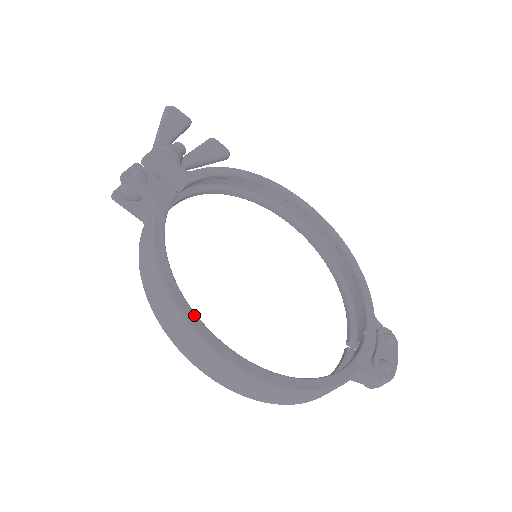
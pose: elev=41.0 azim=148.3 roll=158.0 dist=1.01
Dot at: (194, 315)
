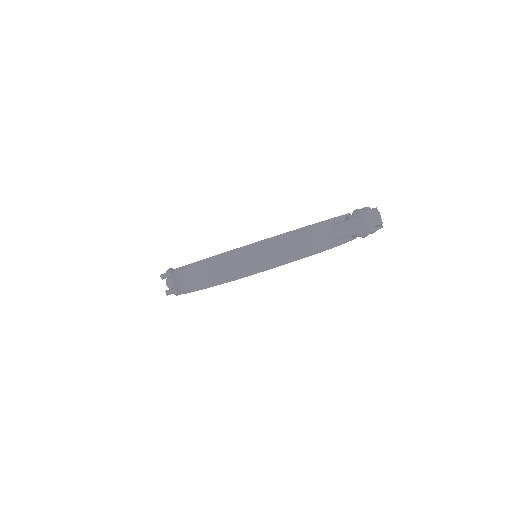
Dot at: occluded
